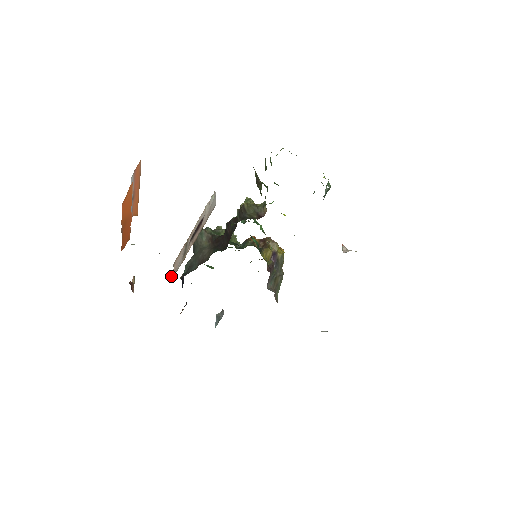
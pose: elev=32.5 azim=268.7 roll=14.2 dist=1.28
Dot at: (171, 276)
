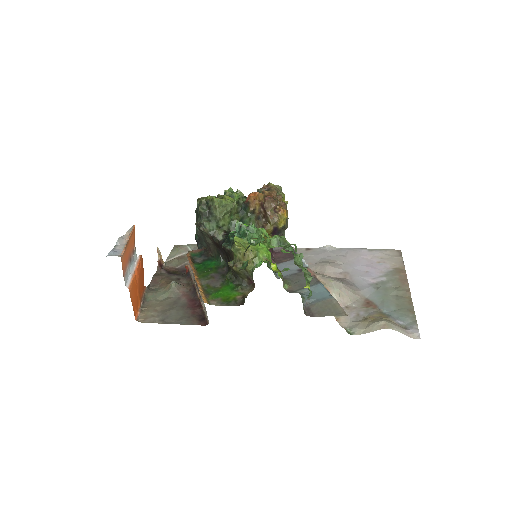
Dot at: (189, 270)
